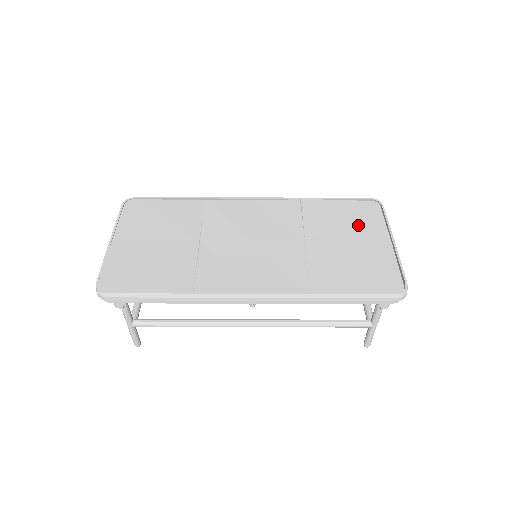
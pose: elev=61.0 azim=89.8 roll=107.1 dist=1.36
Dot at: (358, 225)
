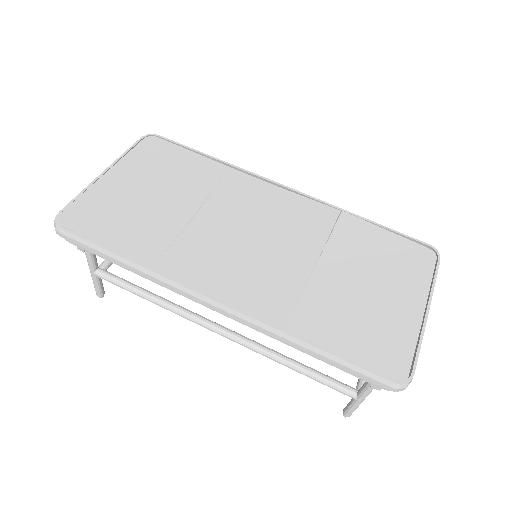
Dot at: (394, 271)
